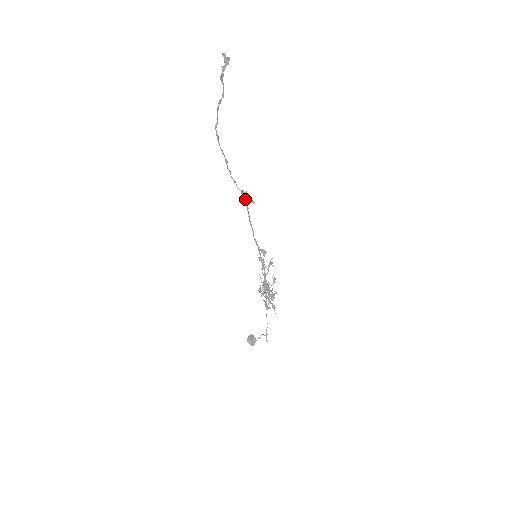
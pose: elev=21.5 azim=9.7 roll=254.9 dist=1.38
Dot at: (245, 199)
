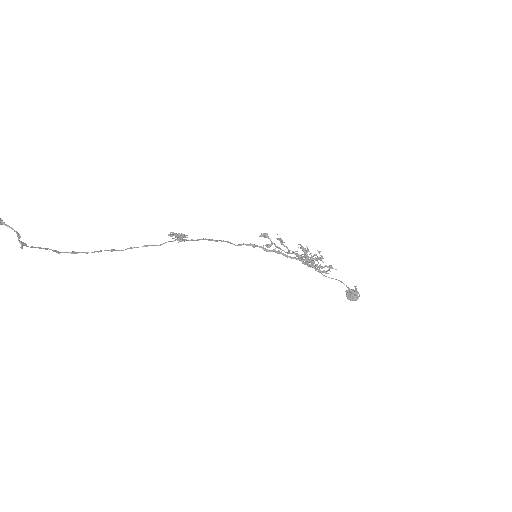
Dot at: occluded
